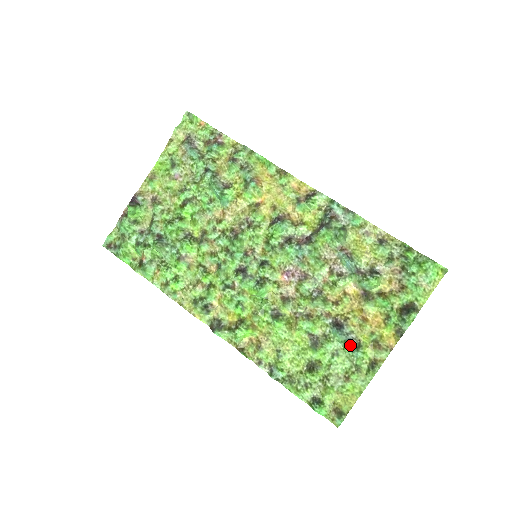
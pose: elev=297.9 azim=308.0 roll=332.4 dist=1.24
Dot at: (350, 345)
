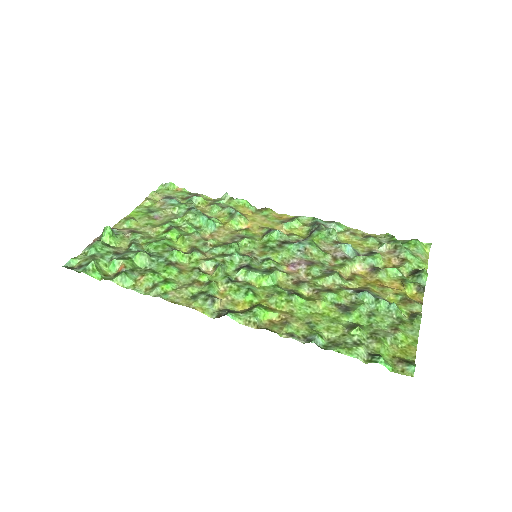
Dot at: (383, 299)
